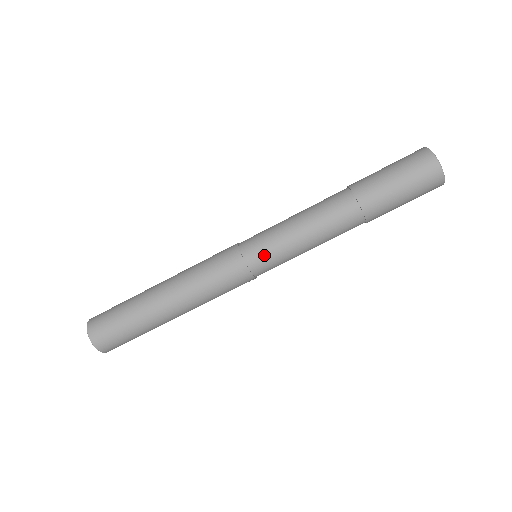
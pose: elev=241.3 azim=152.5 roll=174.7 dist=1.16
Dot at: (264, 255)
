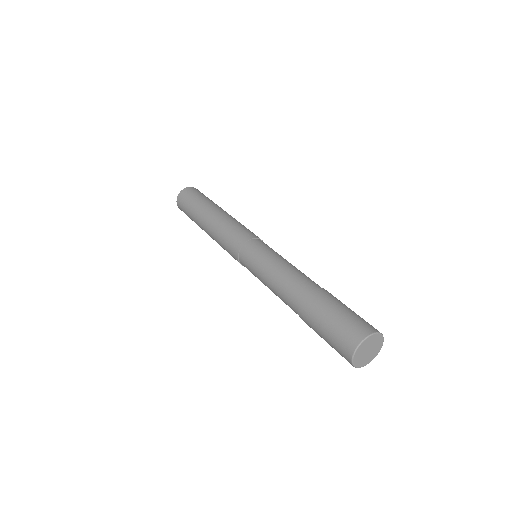
Dot at: (248, 269)
